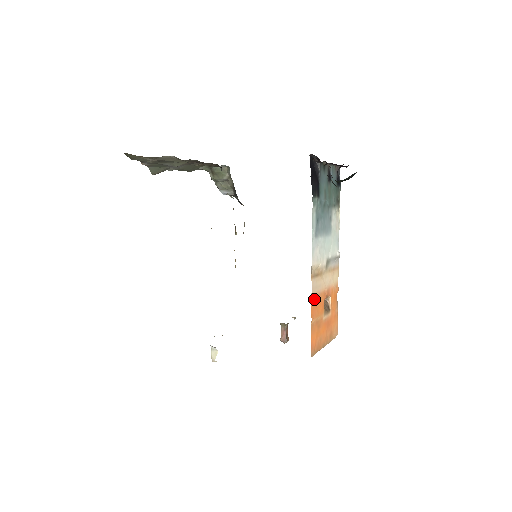
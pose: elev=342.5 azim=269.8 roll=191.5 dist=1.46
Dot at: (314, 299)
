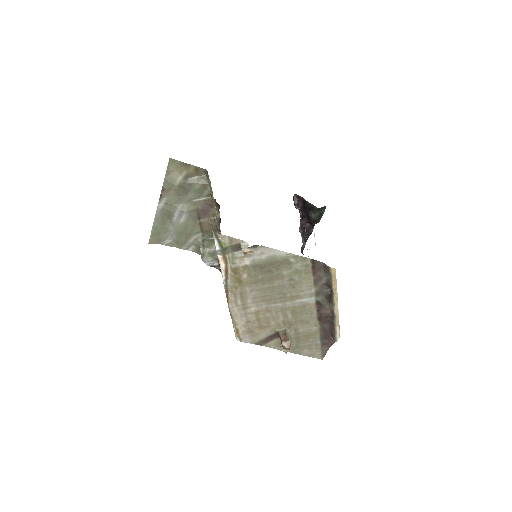
Dot at: occluded
